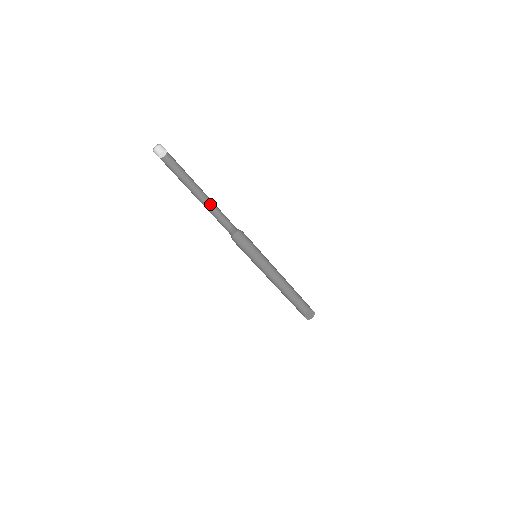
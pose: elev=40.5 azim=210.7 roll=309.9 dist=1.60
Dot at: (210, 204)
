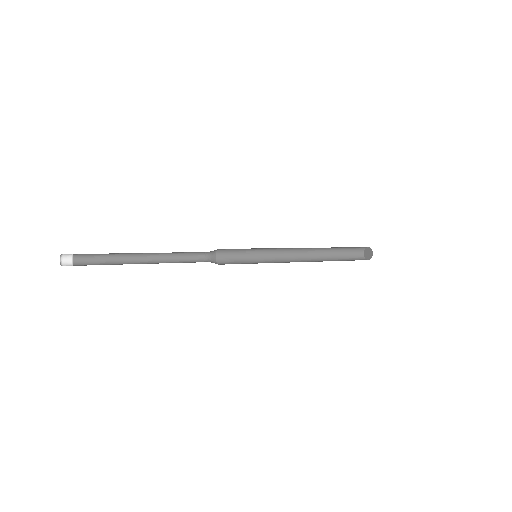
Dot at: occluded
